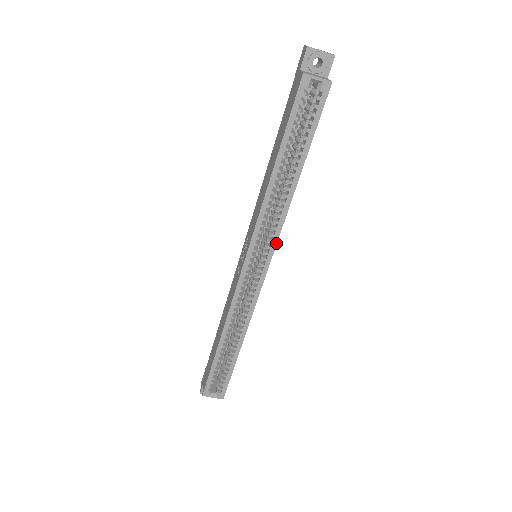
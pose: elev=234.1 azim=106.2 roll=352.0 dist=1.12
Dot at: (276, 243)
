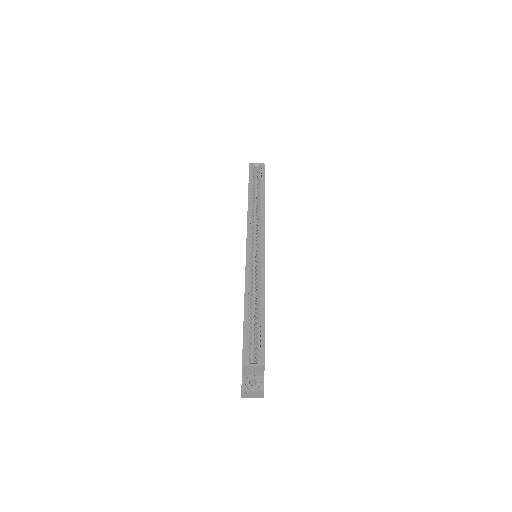
Dot at: (264, 229)
